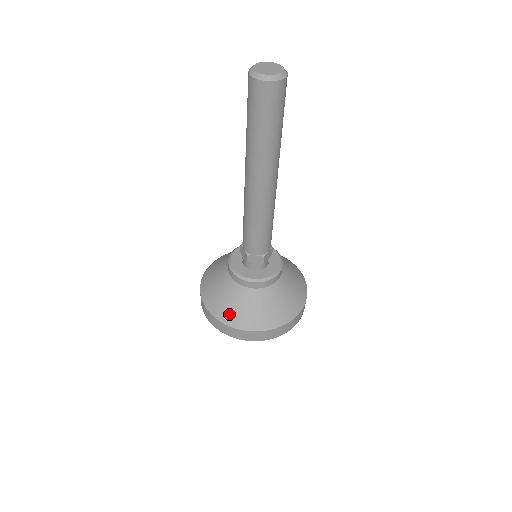
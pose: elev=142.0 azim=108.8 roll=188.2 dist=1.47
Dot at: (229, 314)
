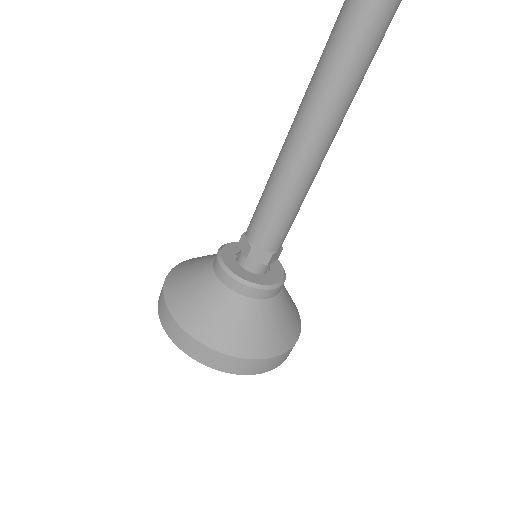
Dot at: (203, 324)
